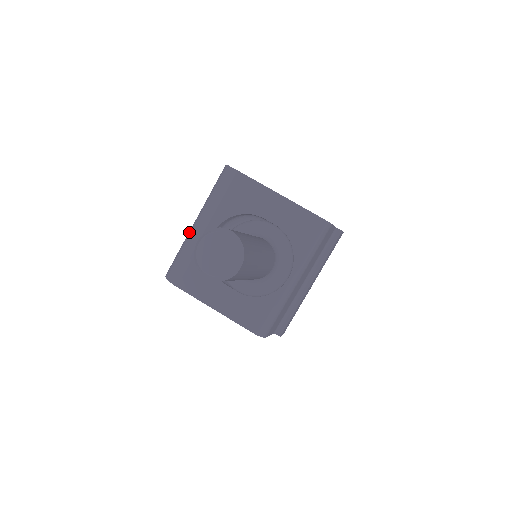
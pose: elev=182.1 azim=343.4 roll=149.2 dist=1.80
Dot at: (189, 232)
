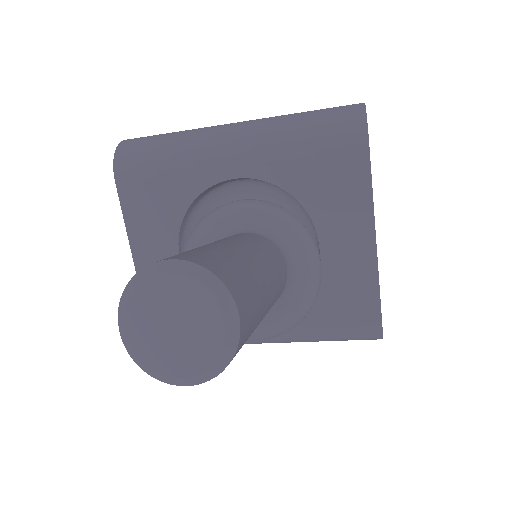
Dot at: (210, 130)
